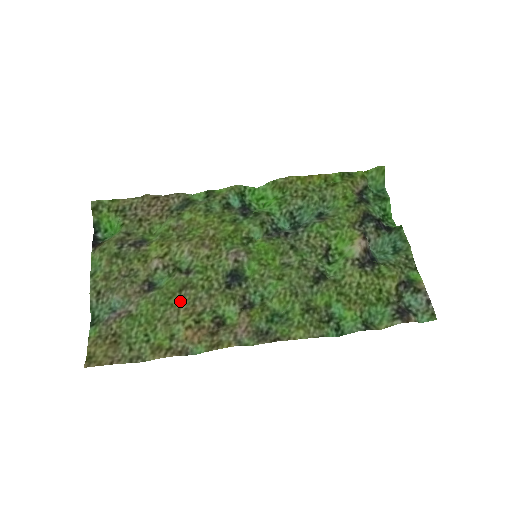
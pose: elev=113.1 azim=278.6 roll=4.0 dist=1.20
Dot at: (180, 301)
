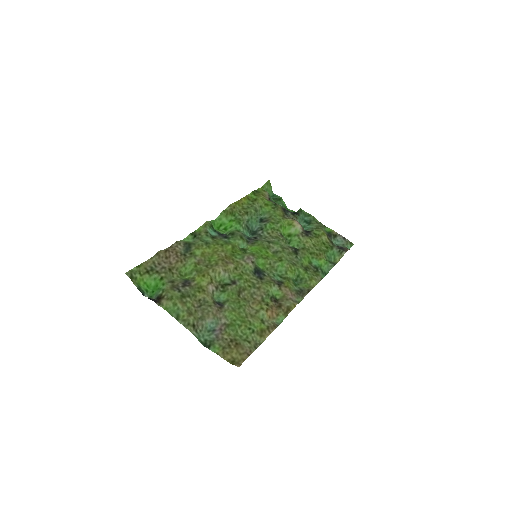
Dot at: (245, 301)
